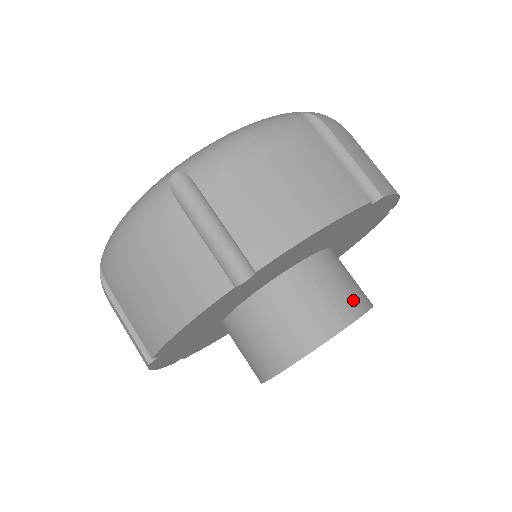
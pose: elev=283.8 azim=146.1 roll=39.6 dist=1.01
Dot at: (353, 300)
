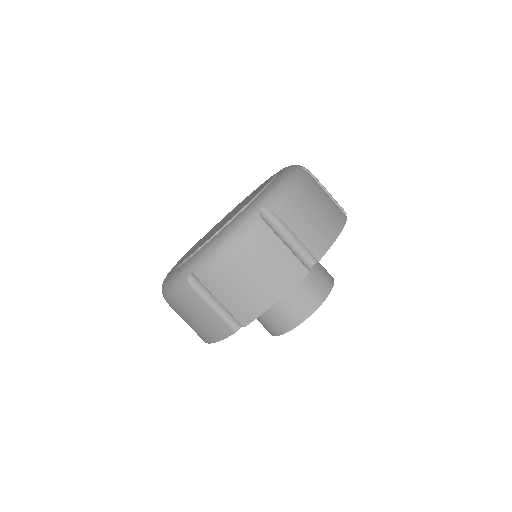
Dot at: (314, 297)
